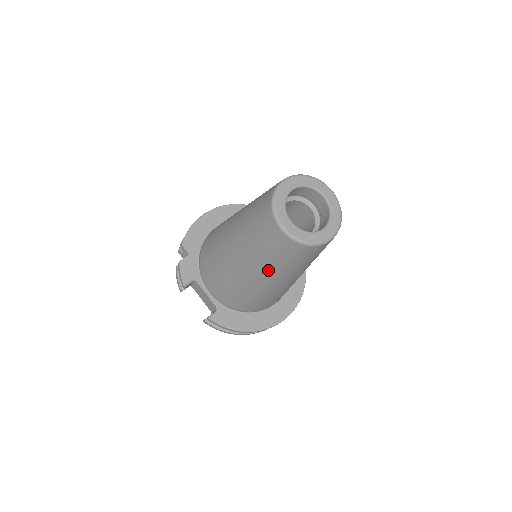
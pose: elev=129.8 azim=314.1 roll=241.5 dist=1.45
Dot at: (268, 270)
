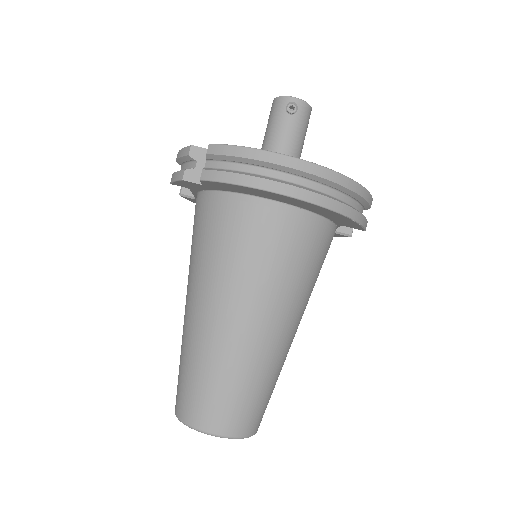
Dot at: occluded
